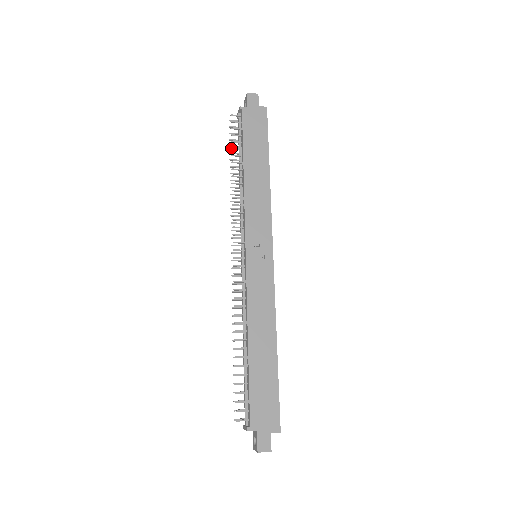
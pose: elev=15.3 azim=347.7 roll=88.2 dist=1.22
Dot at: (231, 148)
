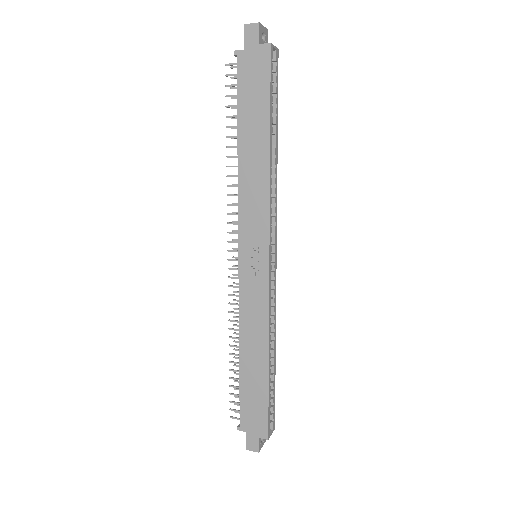
Dot at: (226, 116)
